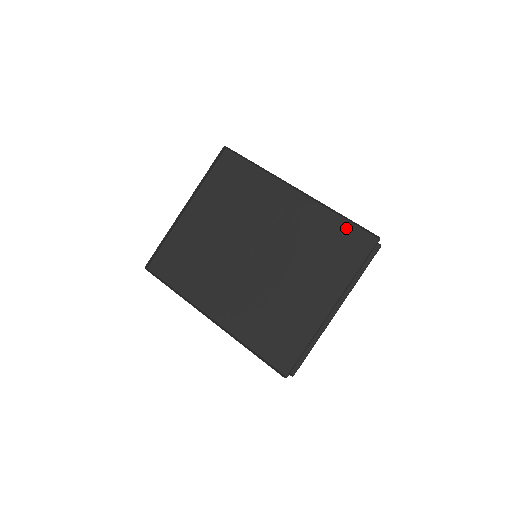
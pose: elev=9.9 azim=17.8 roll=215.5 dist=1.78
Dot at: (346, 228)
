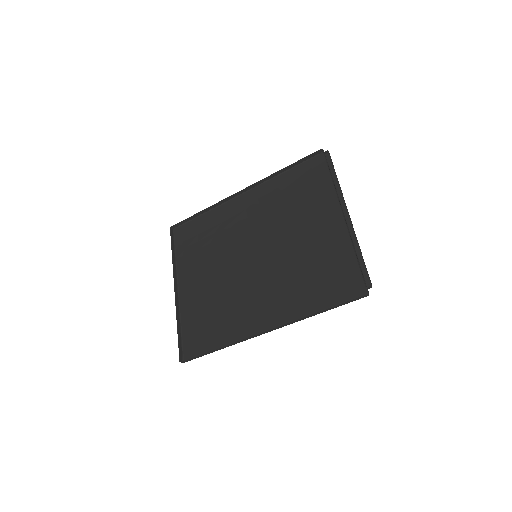
Dot at: (296, 172)
